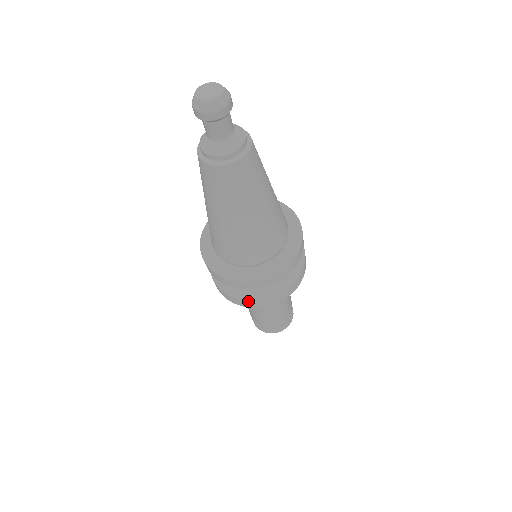
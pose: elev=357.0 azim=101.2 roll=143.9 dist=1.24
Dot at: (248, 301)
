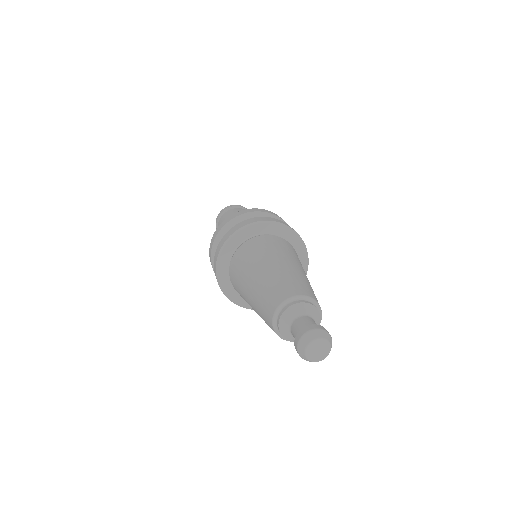
Dot at: occluded
